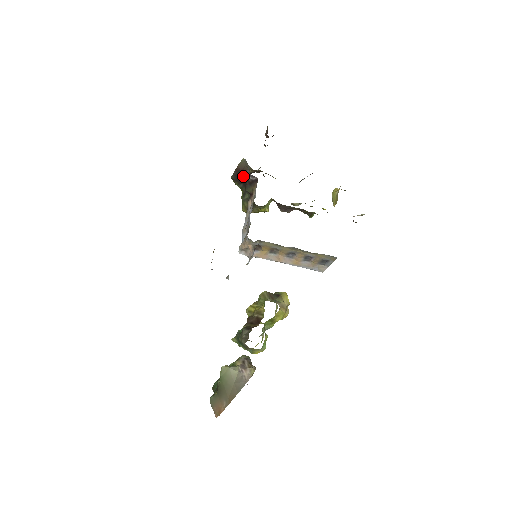
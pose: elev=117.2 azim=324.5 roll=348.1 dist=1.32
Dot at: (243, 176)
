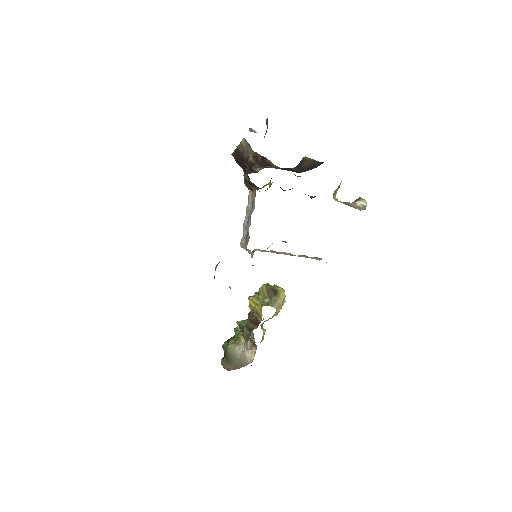
Dot at: (243, 162)
